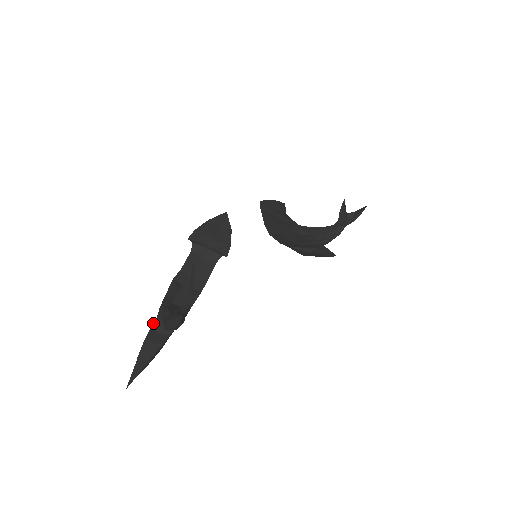
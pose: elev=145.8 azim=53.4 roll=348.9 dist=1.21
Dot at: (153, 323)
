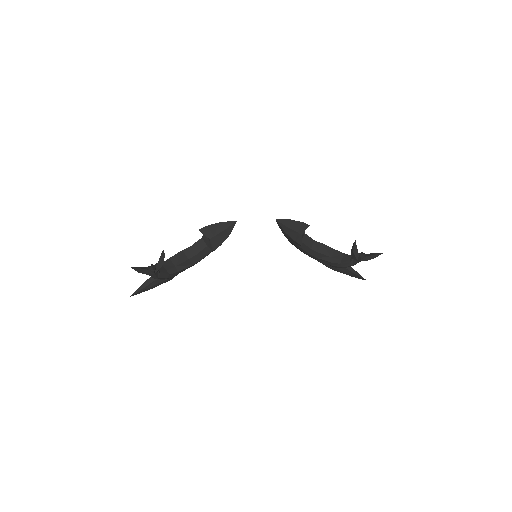
Dot at: occluded
